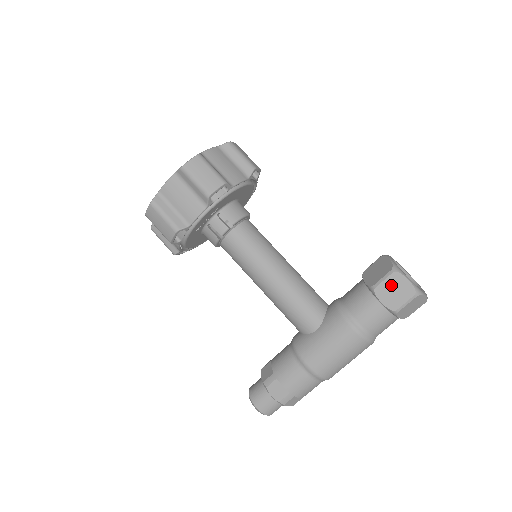
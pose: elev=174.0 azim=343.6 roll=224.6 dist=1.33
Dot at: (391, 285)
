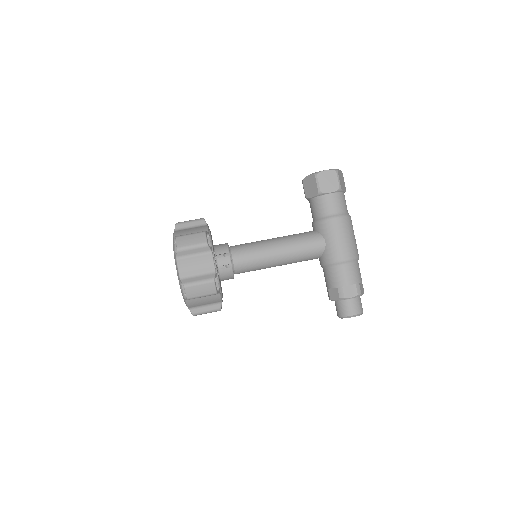
Dot at: (324, 181)
